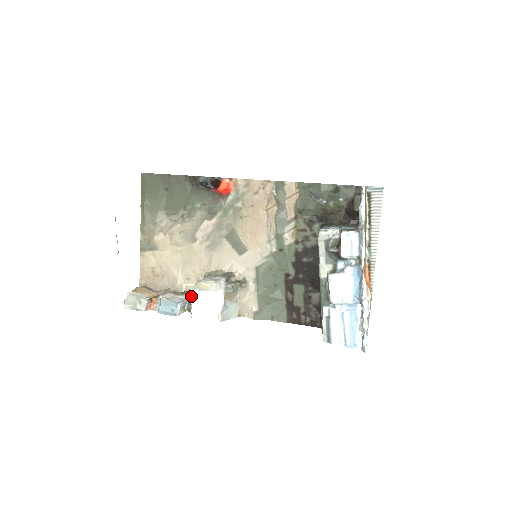
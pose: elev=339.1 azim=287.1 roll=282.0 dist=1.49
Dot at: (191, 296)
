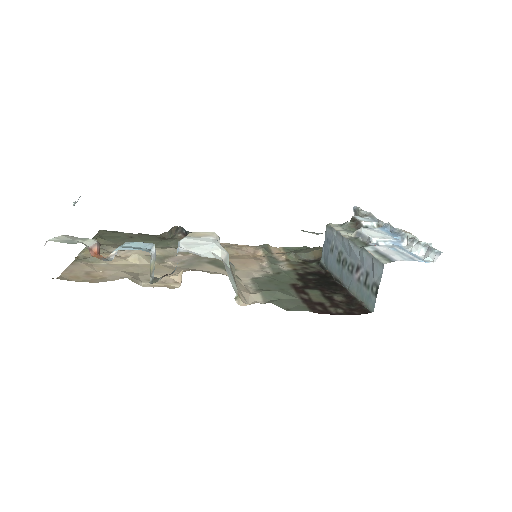
Dot at: occluded
